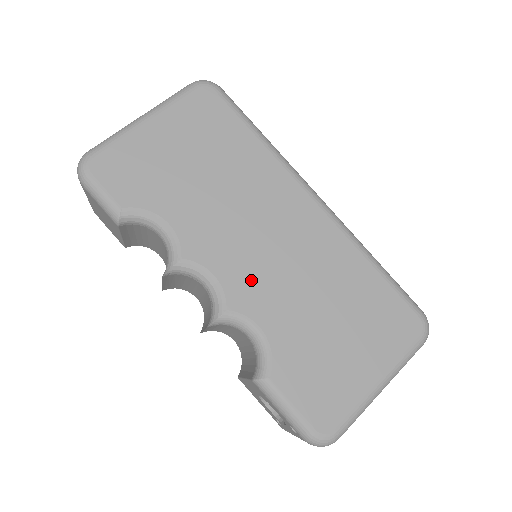
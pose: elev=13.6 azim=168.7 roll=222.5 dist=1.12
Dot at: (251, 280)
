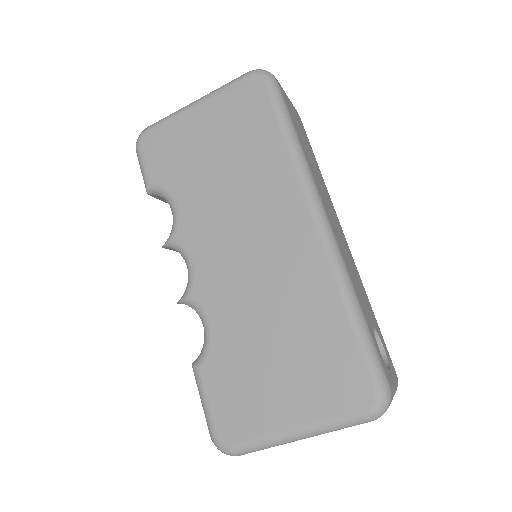
Dot at: (220, 277)
